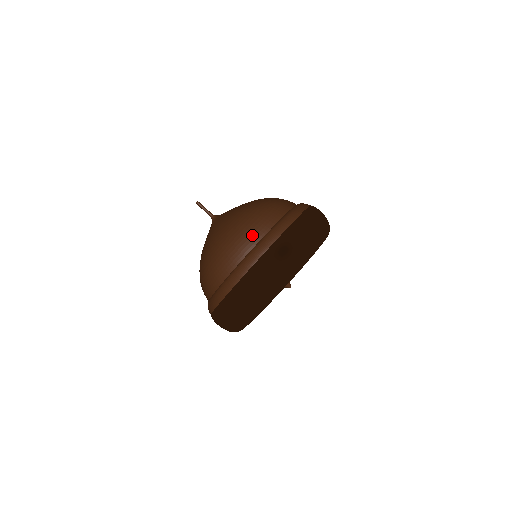
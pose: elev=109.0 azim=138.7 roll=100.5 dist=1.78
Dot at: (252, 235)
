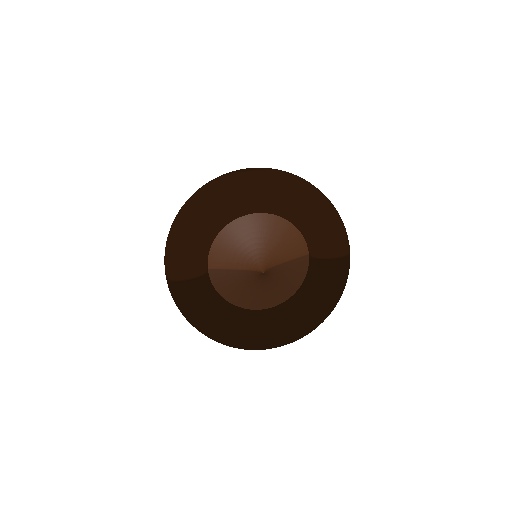
Dot at: occluded
